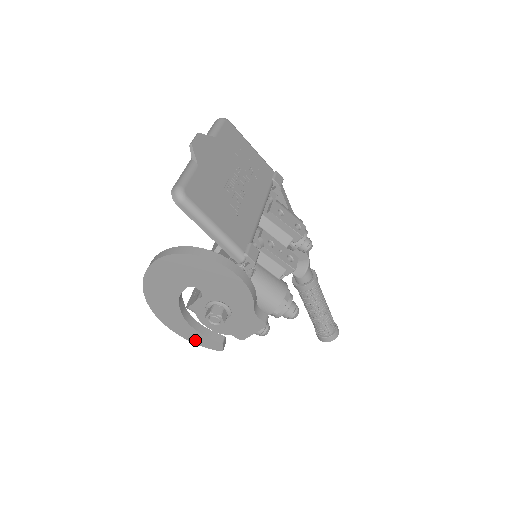
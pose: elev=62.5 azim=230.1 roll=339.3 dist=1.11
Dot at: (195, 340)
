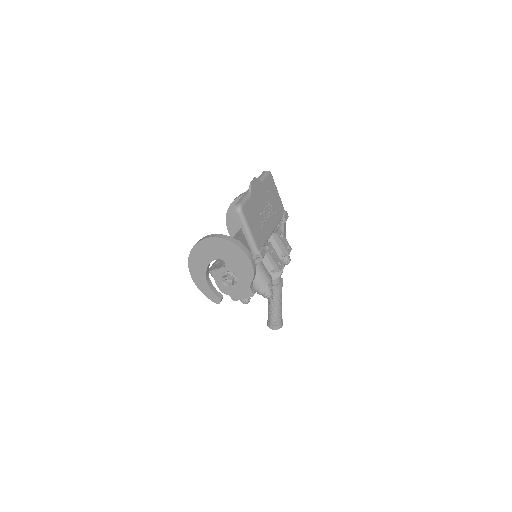
Dot at: (205, 292)
